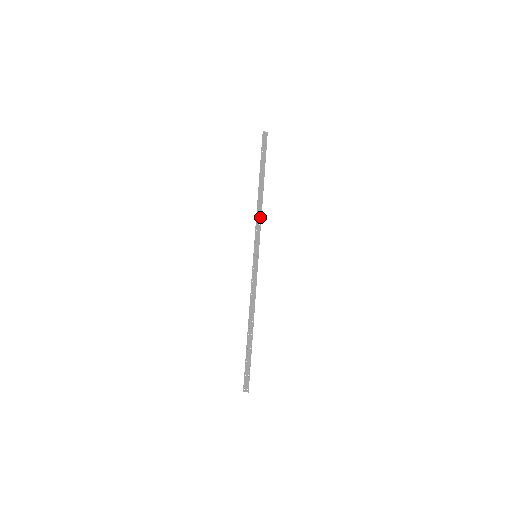
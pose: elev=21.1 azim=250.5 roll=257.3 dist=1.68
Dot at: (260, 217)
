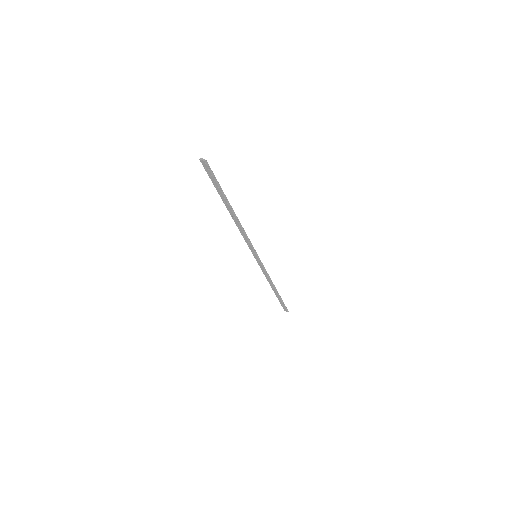
Dot at: (244, 234)
